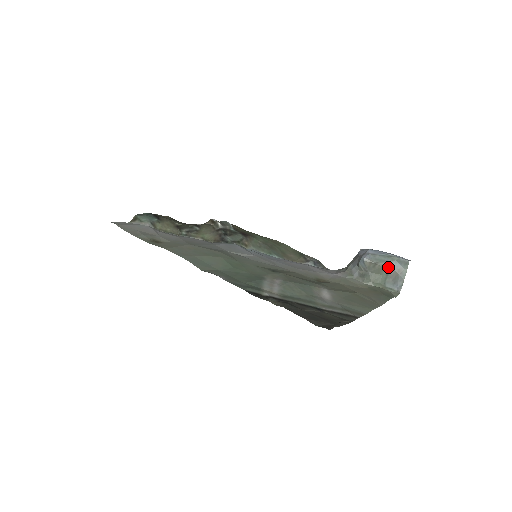
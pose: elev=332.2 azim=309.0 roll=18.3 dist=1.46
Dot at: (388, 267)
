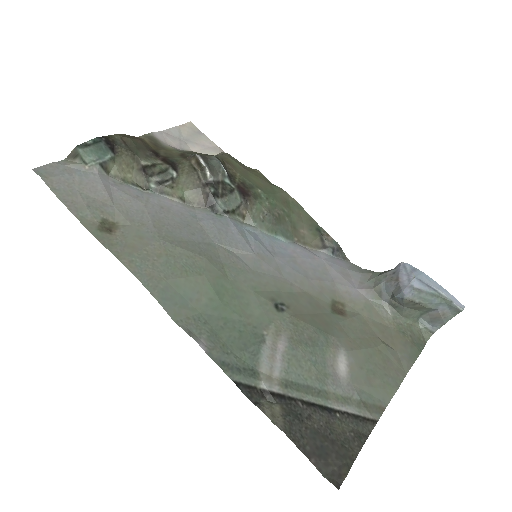
Dot at: (432, 308)
